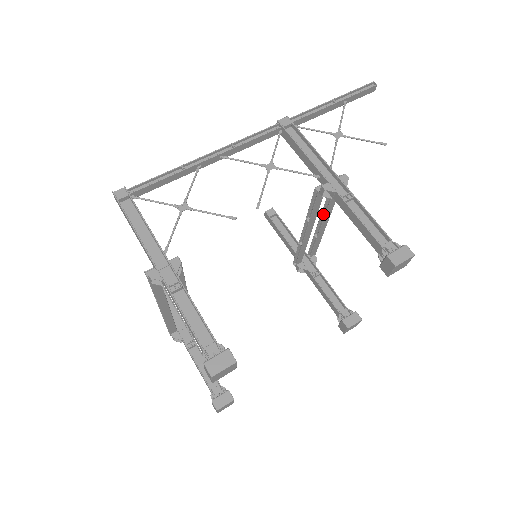
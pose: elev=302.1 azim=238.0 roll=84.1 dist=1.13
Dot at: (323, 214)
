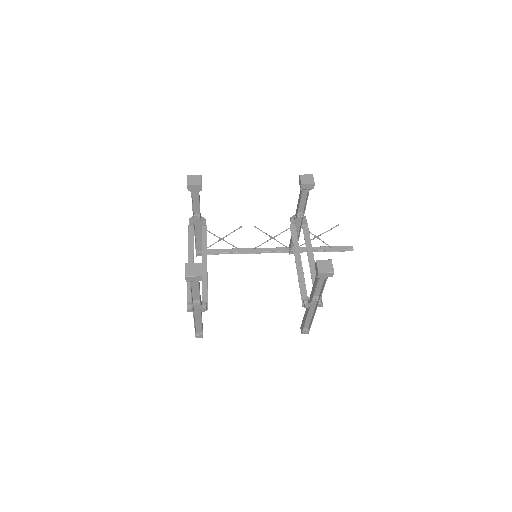
Dot at: (309, 255)
